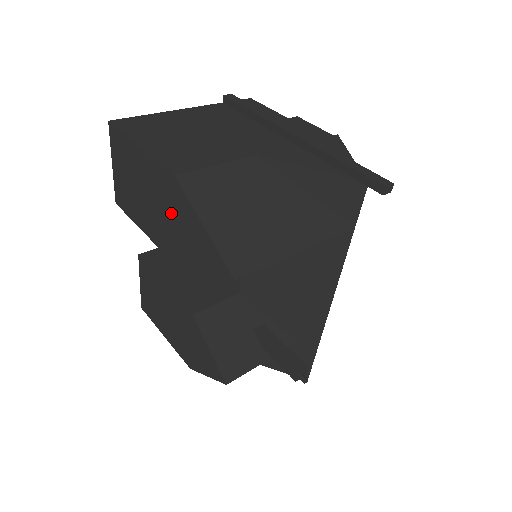
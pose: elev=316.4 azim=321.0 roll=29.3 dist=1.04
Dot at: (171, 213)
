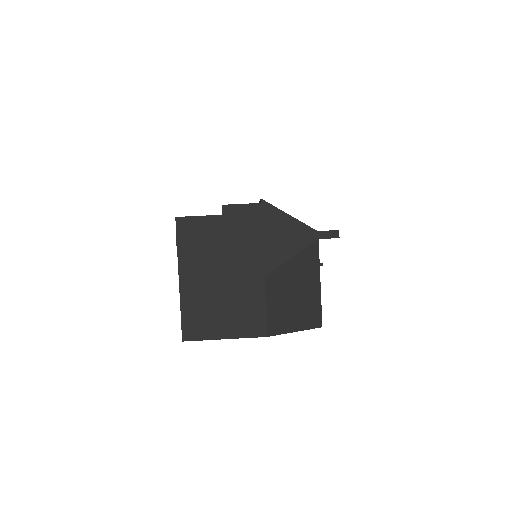
Dot at: occluded
